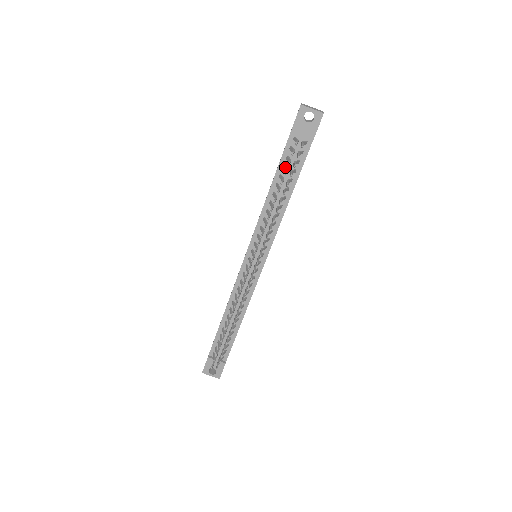
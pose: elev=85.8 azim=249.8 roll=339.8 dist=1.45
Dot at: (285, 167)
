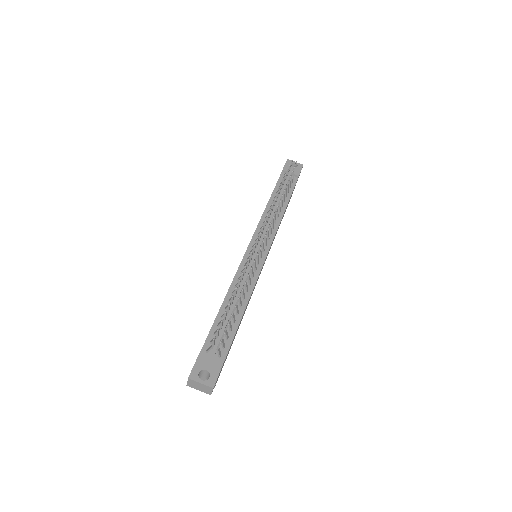
Dot at: occluded
